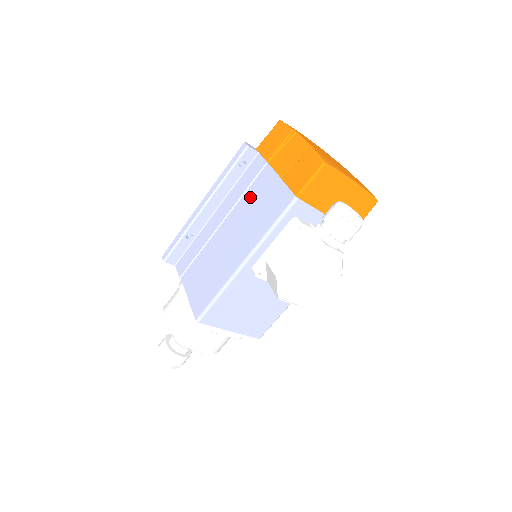
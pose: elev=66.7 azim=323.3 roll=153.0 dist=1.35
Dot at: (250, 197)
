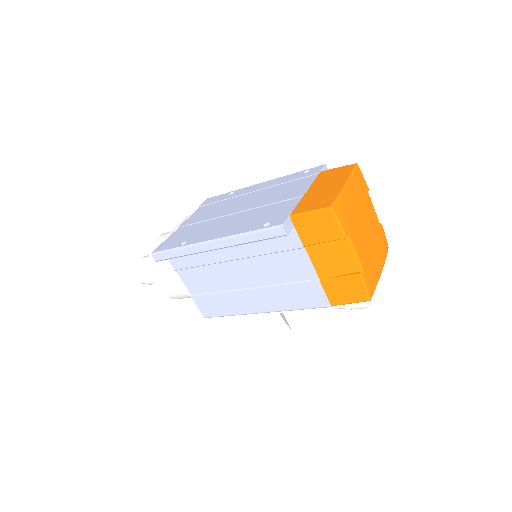
Dot at: (275, 264)
